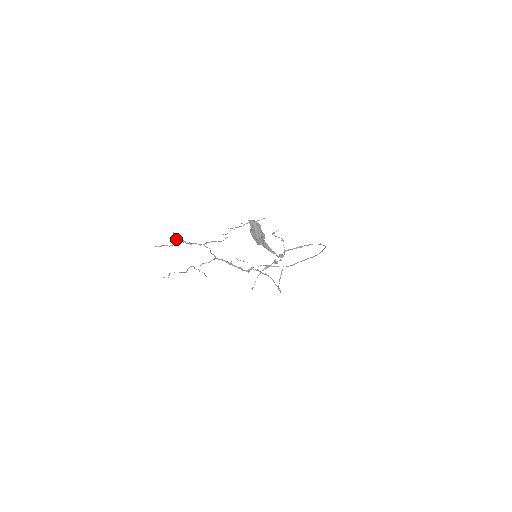
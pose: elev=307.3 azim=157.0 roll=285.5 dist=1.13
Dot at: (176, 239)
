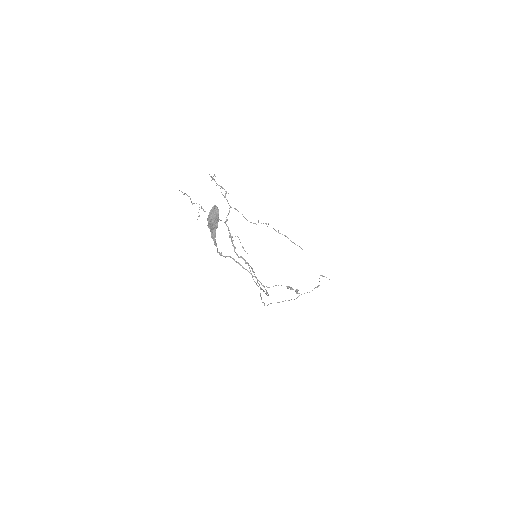
Dot at: occluded
